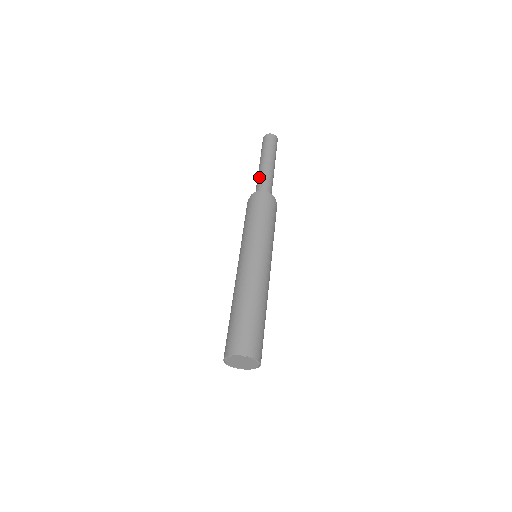
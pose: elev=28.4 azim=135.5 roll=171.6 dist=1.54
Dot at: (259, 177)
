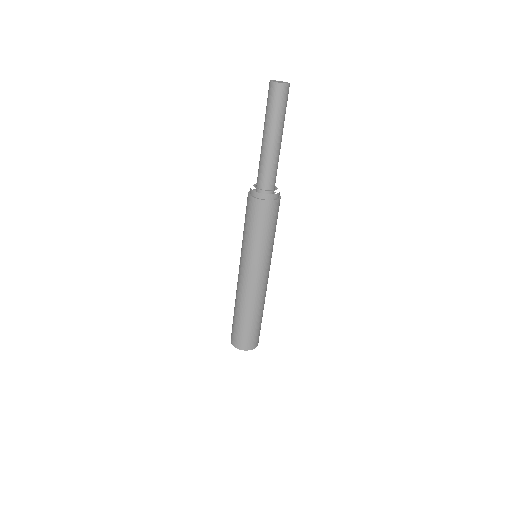
Dot at: (271, 164)
